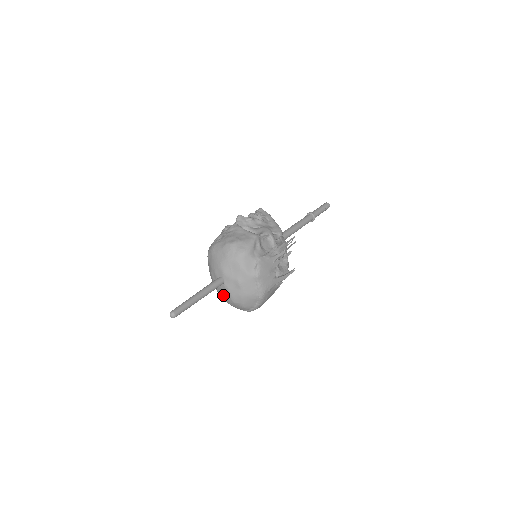
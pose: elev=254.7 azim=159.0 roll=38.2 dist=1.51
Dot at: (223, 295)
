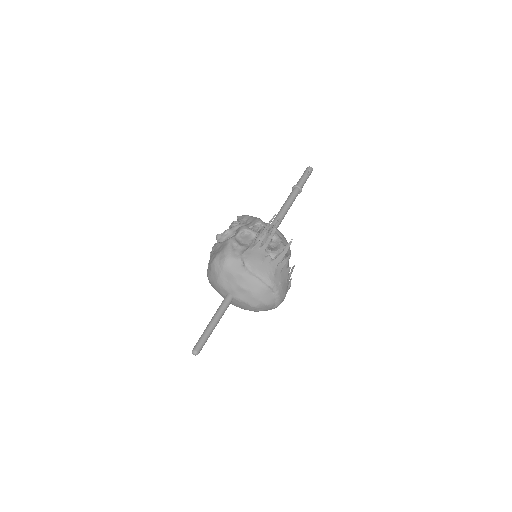
Dot at: (244, 308)
